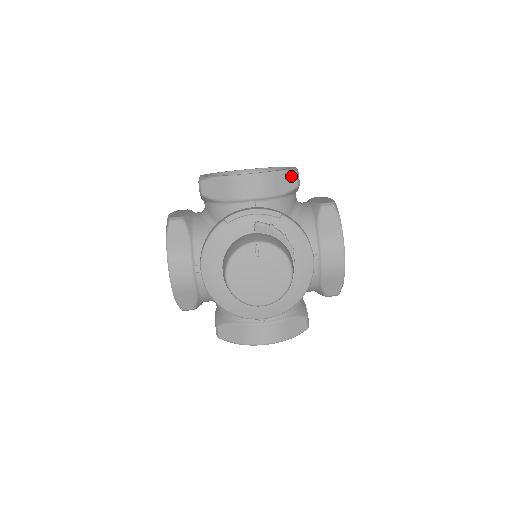
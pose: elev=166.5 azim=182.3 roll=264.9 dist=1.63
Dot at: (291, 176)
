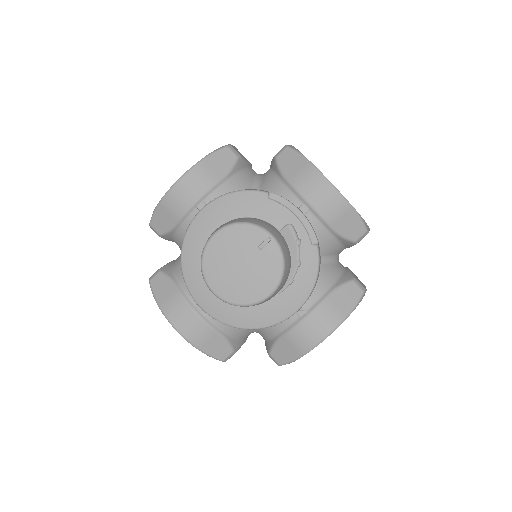
Dot at: (360, 227)
